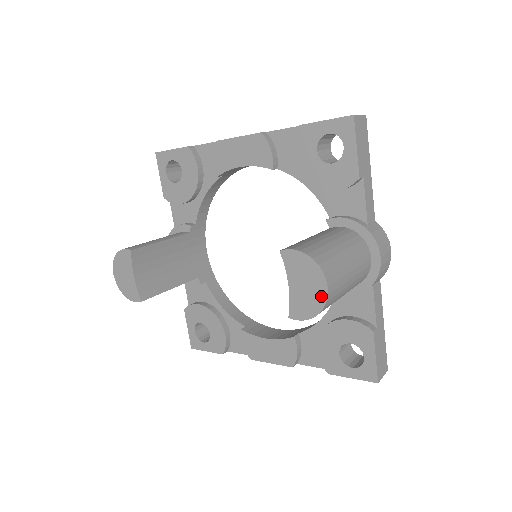
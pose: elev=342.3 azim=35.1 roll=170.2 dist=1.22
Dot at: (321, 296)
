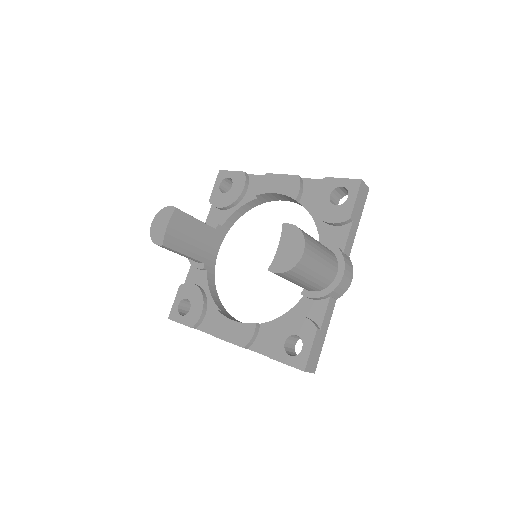
Dot at: (297, 258)
